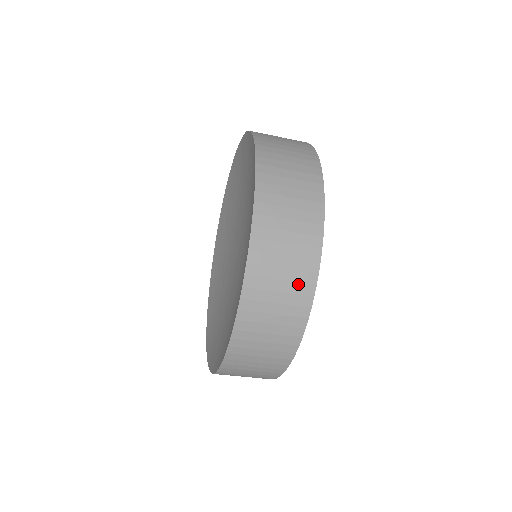
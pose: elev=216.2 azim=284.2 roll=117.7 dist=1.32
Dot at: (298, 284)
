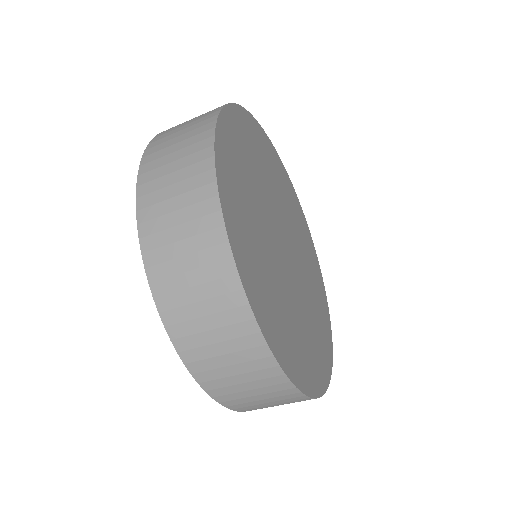
Dot at: (194, 145)
